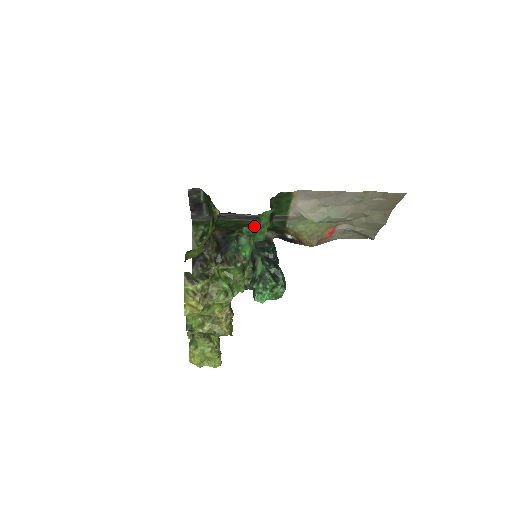
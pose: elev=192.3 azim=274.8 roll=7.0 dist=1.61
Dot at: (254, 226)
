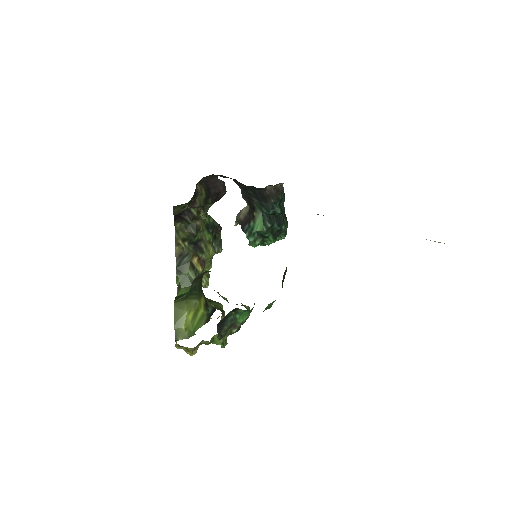
Dot at: occluded
